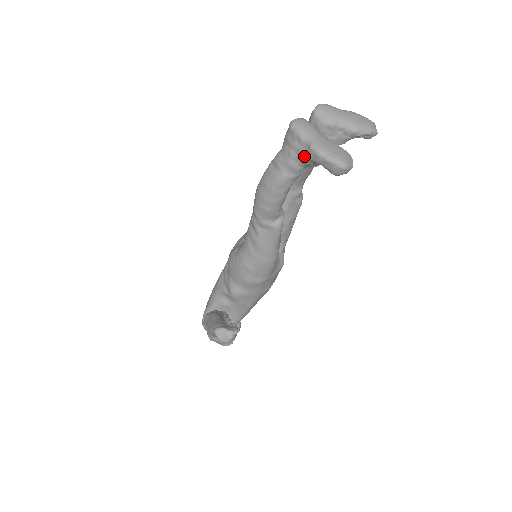
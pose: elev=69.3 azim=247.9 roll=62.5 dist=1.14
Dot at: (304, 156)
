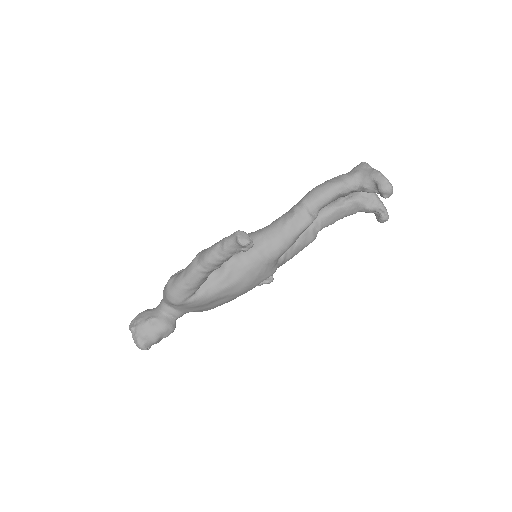
Dot at: (366, 175)
